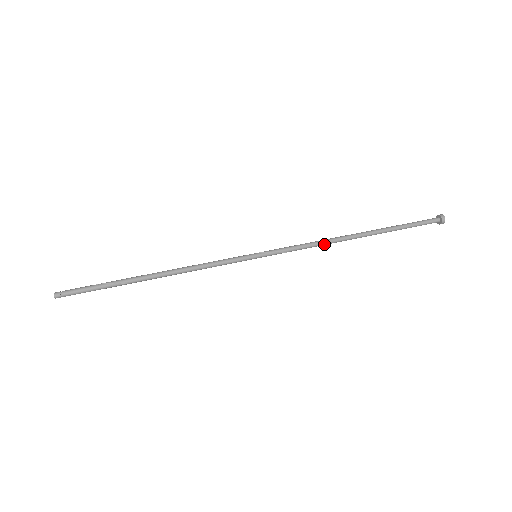
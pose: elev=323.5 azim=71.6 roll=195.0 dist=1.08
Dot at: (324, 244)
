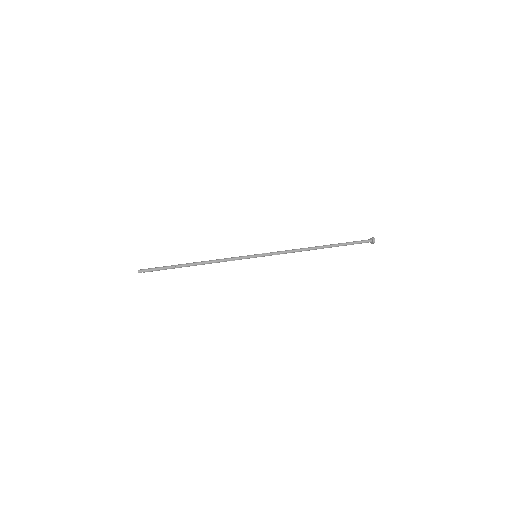
Dot at: (298, 251)
